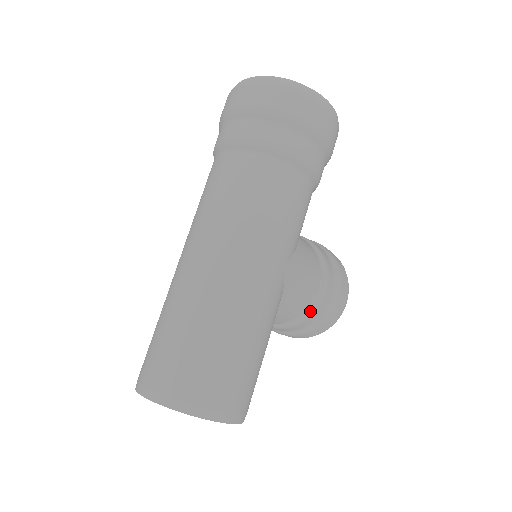
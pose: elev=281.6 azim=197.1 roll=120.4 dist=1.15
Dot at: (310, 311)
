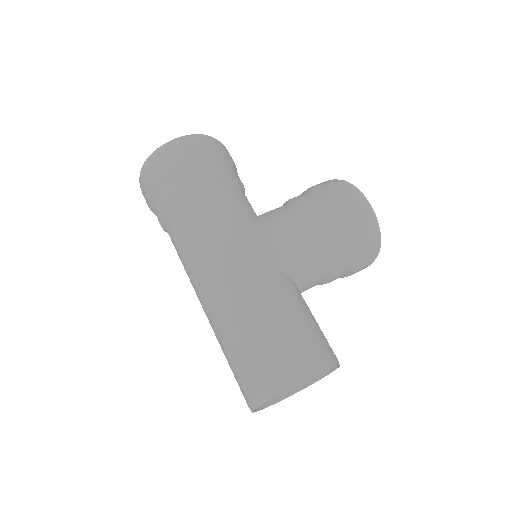
Dot at: (326, 243)
